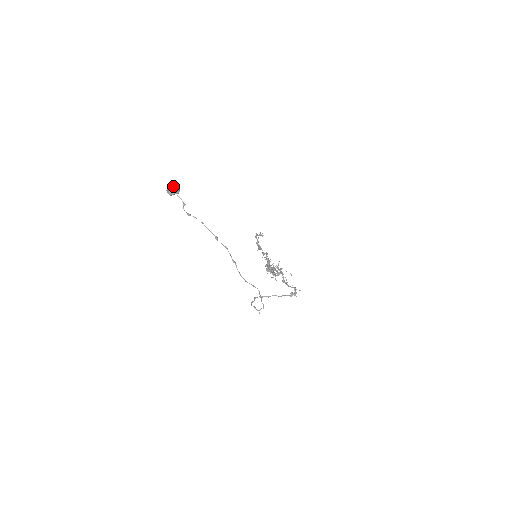
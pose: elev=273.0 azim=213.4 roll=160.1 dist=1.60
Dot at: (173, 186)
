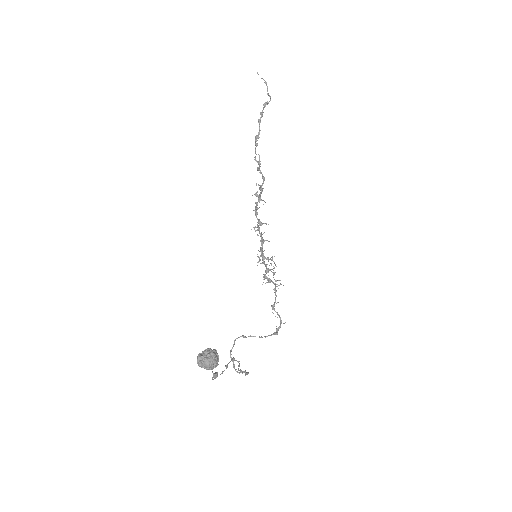
Dot at: (212, 368)
